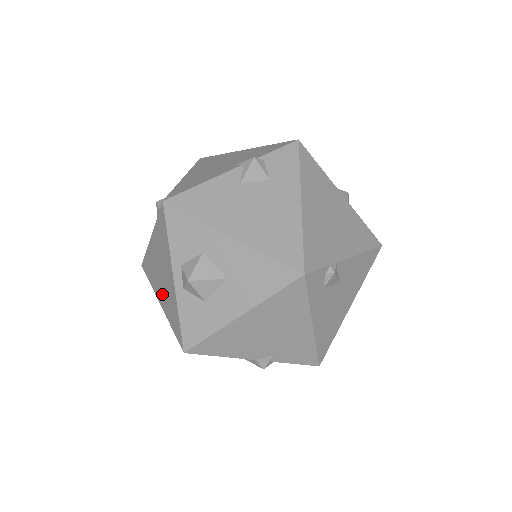
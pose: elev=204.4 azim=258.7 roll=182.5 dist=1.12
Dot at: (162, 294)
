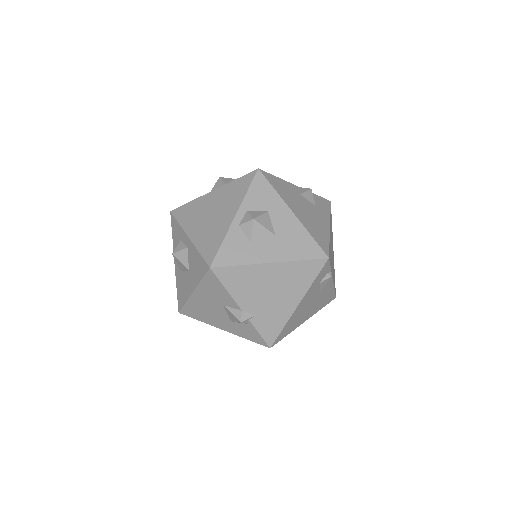
Dot at: (200, 228)
